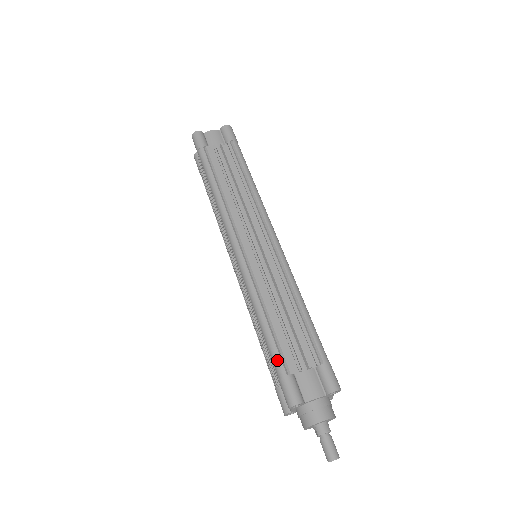
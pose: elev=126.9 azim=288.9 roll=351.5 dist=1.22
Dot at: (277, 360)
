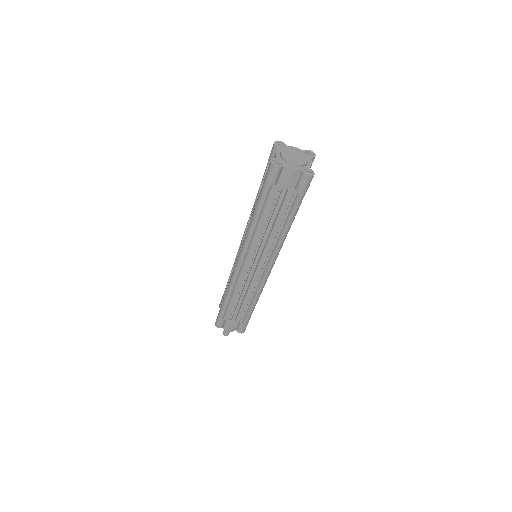
Dot at: (222, 313)
